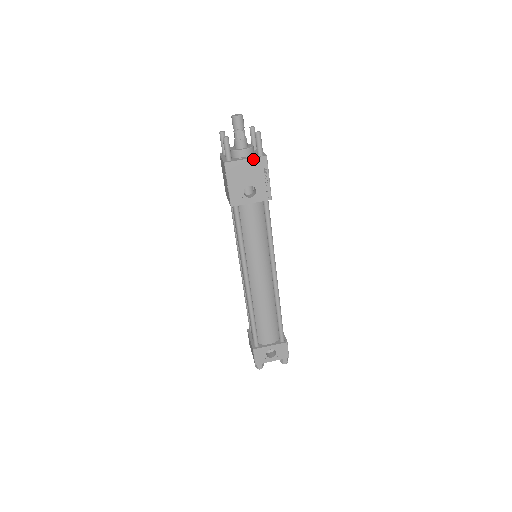
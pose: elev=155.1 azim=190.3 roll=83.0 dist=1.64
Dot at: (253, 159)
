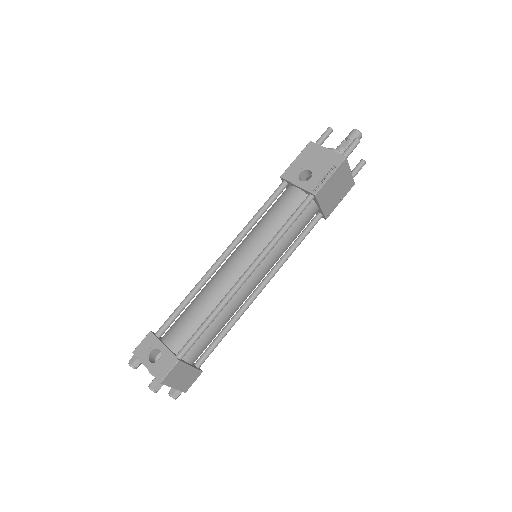
Dot at: (333, 152)
